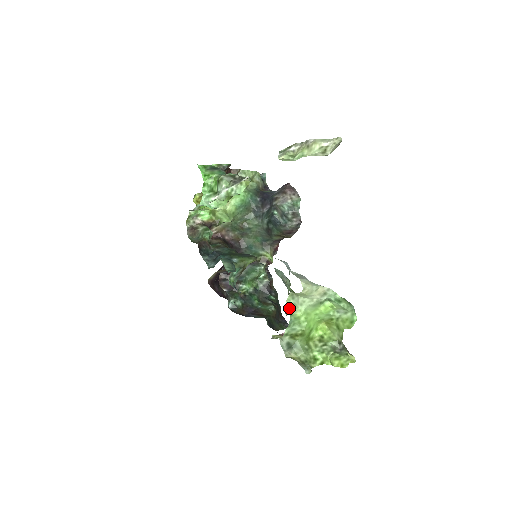
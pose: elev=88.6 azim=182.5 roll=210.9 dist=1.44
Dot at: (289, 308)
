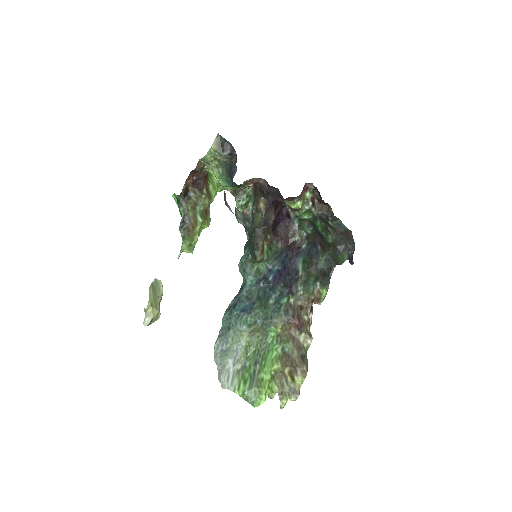
Dot at: occluded
